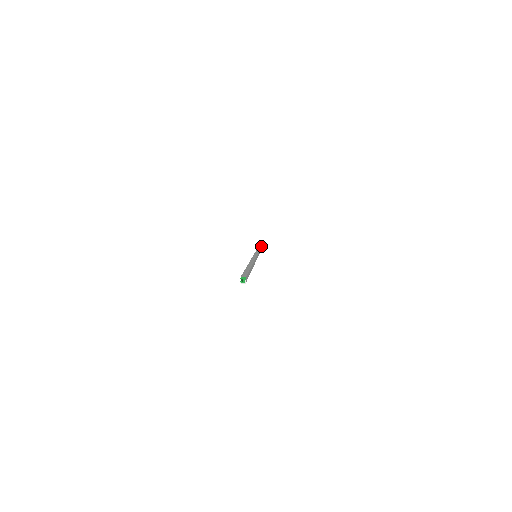
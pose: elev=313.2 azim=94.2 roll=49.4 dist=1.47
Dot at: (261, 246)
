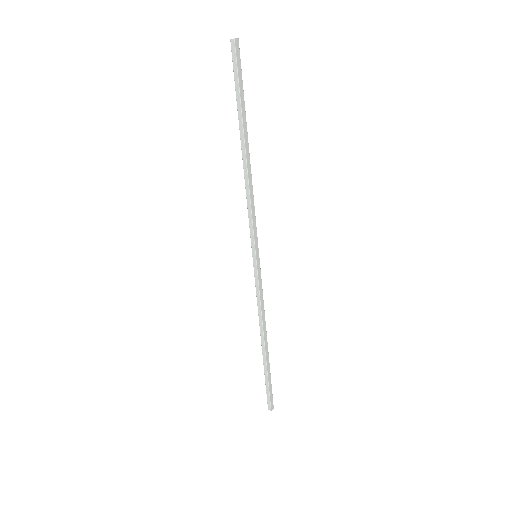
Dot at: occluded
